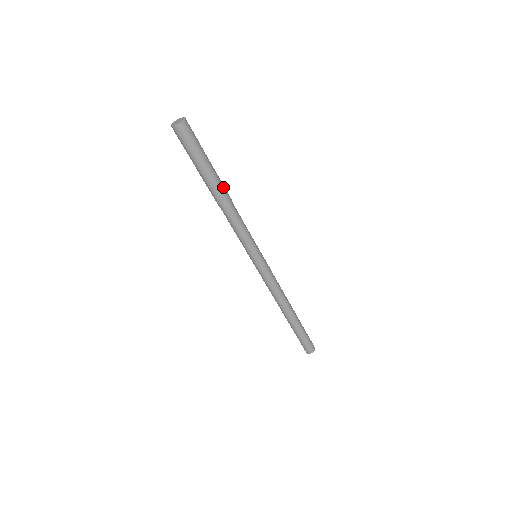
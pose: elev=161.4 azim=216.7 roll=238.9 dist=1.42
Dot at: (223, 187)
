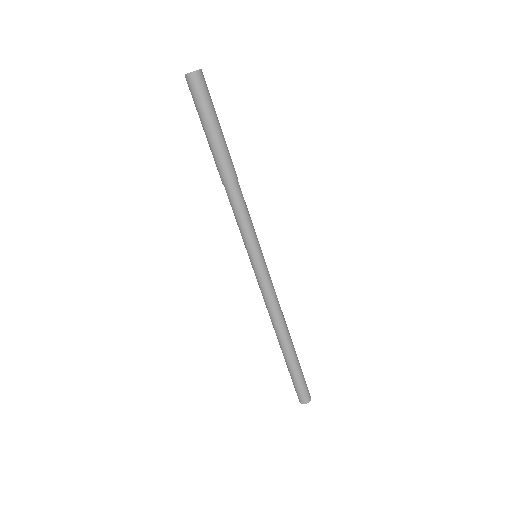
Dot at: occluded
